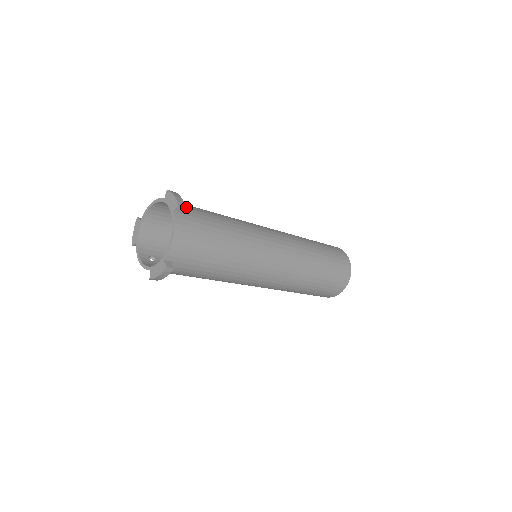
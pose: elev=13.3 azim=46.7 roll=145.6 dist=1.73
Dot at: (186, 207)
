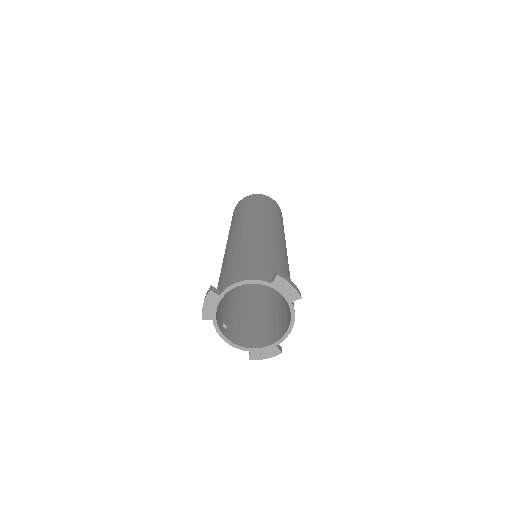
Dot at: occluded
